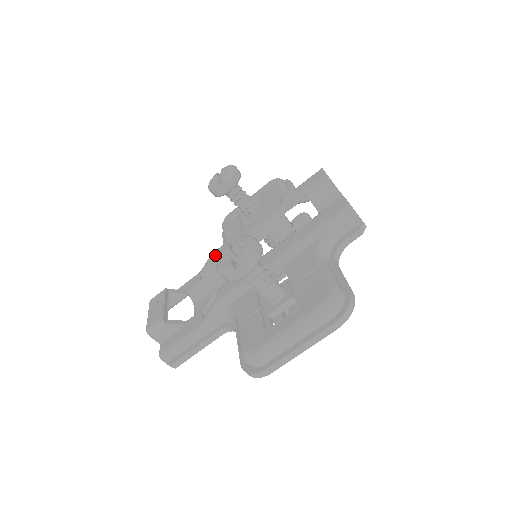
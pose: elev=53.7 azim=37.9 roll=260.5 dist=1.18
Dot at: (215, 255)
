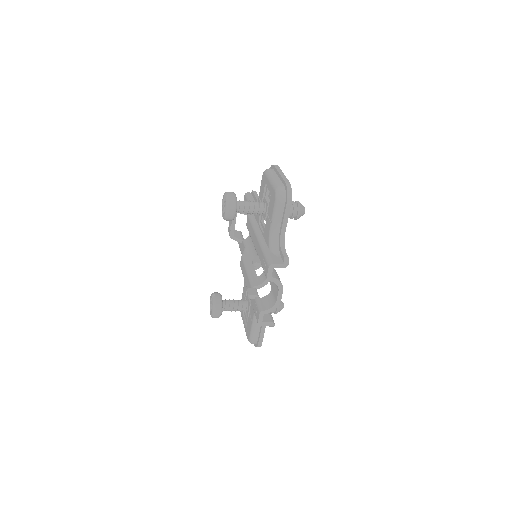
Dot at: (247, 222)
